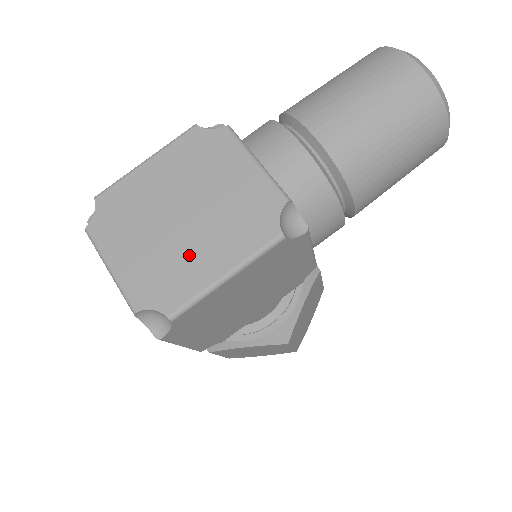
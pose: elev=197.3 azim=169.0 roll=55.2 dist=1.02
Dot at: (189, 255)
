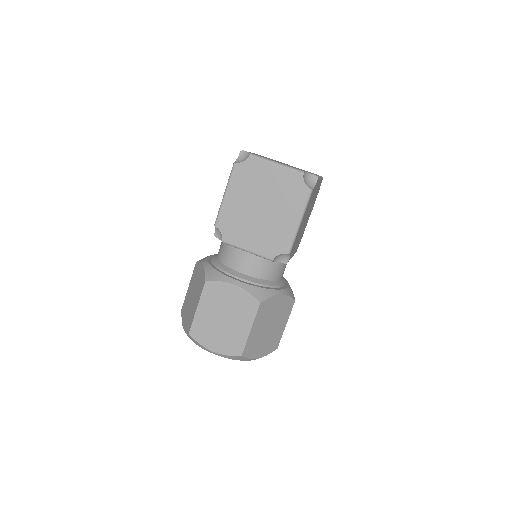
Dot at: occluded
